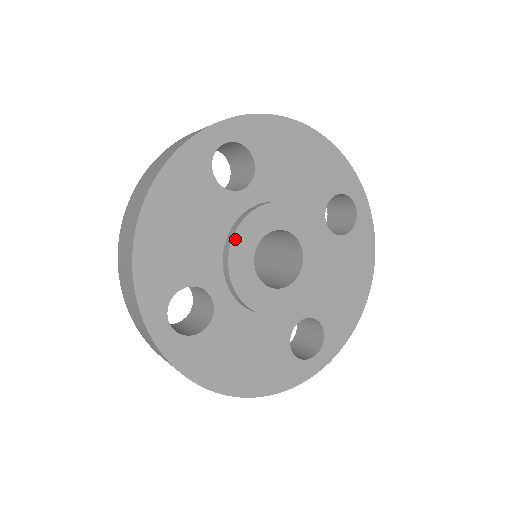
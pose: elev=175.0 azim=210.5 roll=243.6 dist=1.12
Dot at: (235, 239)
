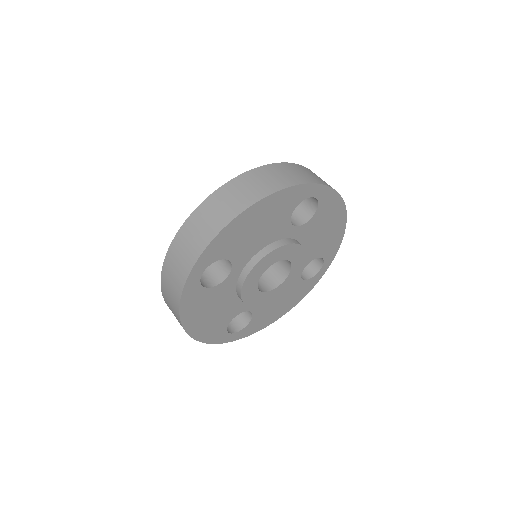
Dot at: (272, 253)
